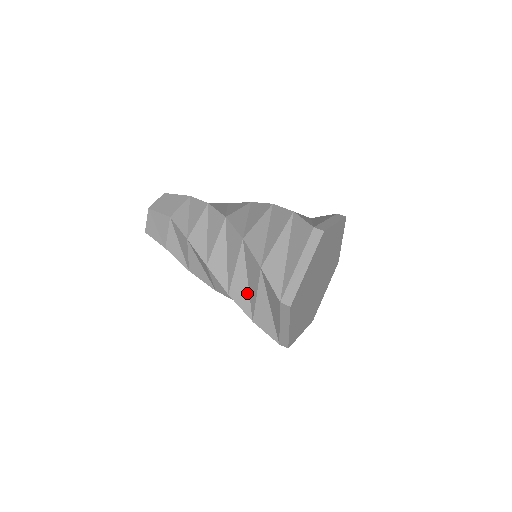
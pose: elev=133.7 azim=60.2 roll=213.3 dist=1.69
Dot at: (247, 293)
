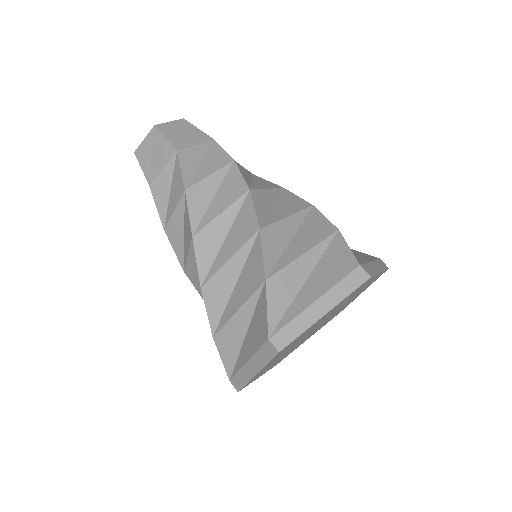
Dot at: occluded
